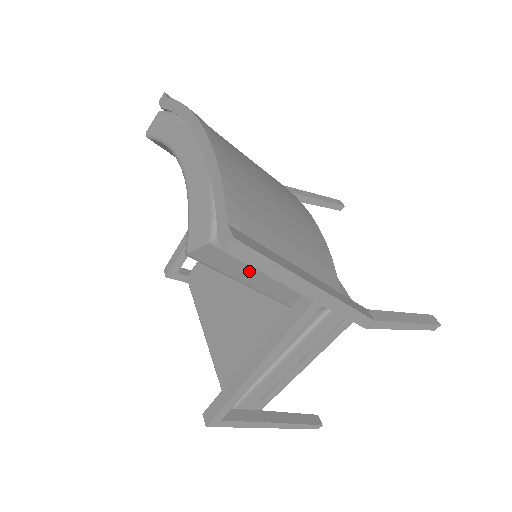
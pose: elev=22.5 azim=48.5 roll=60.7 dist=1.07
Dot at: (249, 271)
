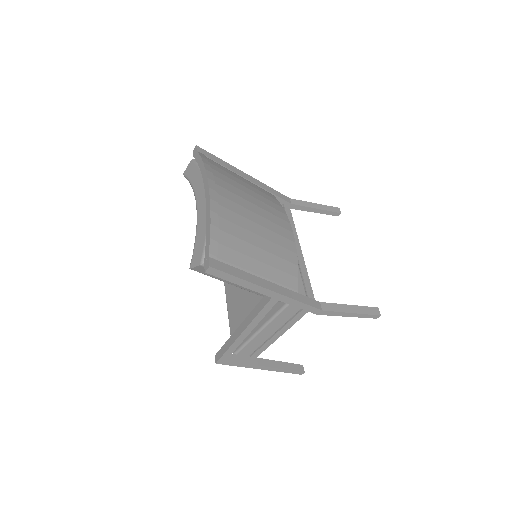
Dot at: occluded
